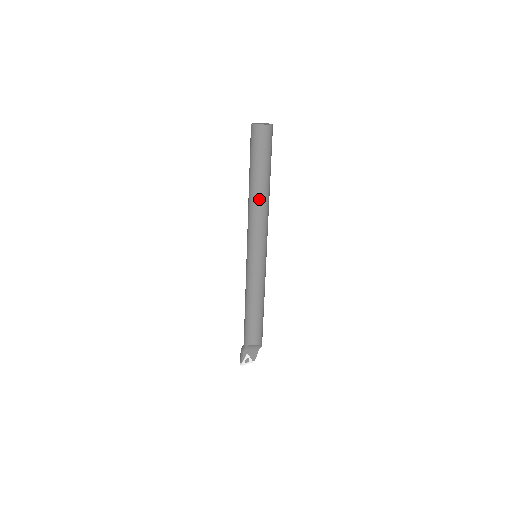
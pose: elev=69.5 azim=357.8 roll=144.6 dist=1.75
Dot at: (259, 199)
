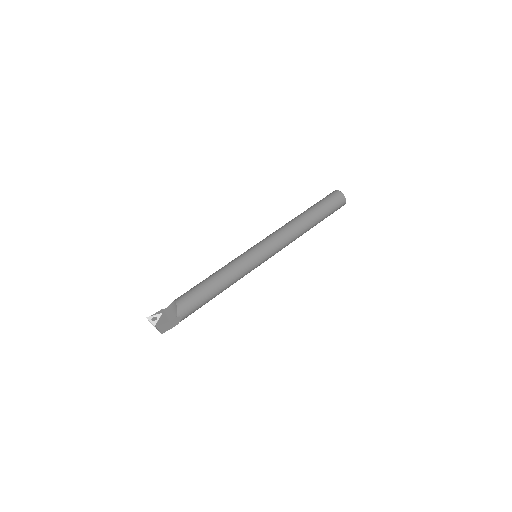
Dot at: (294, 219)
